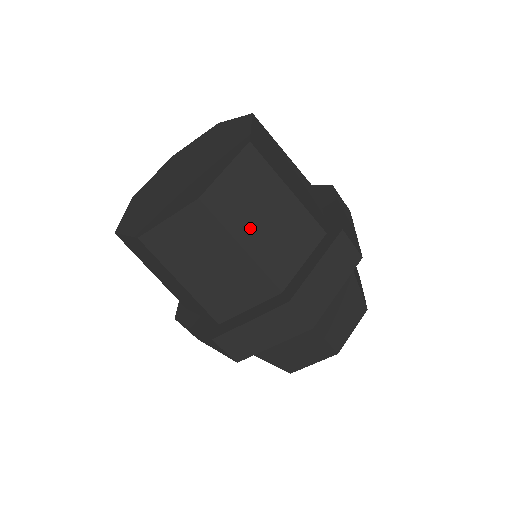
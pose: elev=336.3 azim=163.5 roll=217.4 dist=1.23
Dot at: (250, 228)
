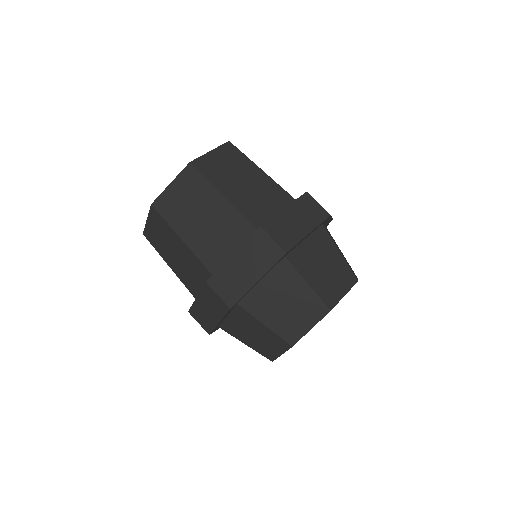
Dot at: (229, 186)
